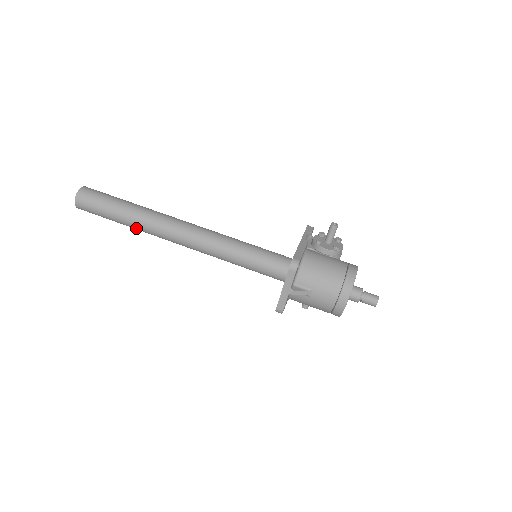
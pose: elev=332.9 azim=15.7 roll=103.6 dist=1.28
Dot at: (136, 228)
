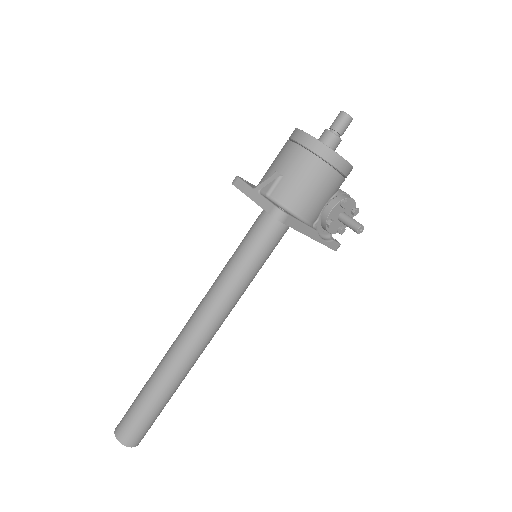
Dot at: (164, 381)
